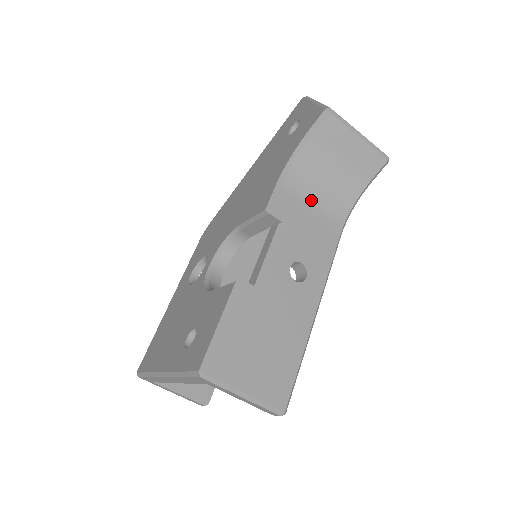
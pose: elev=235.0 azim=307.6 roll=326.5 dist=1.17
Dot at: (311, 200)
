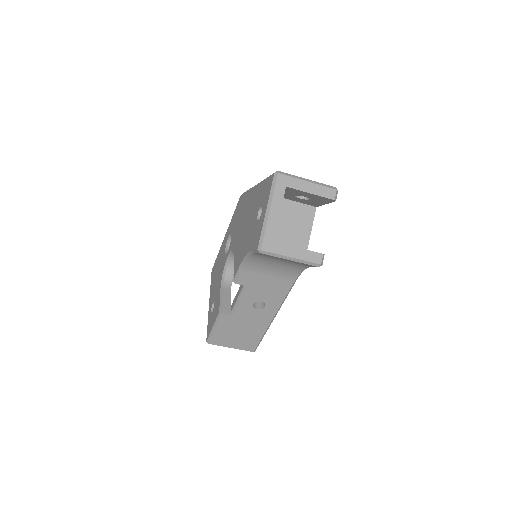
Dot at: (267, 271)
